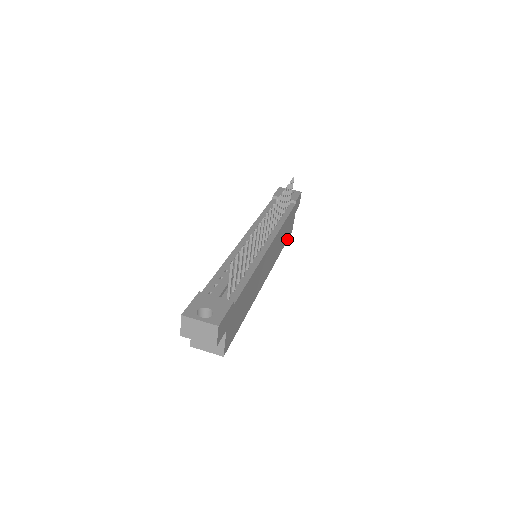
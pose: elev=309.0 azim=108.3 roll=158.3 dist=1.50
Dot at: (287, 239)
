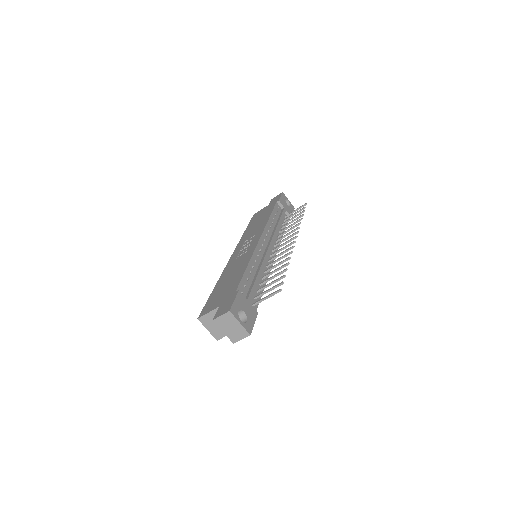
Dot at: occluded
